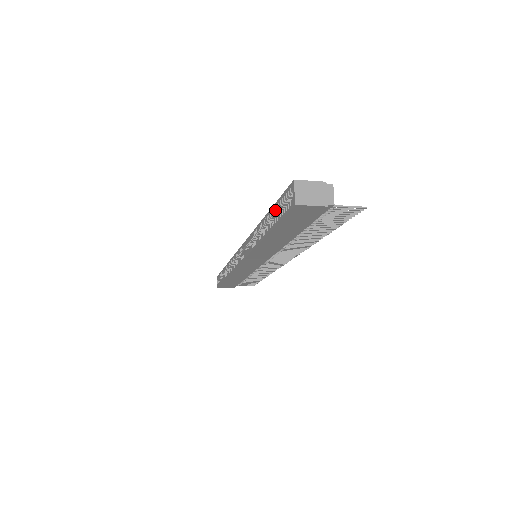
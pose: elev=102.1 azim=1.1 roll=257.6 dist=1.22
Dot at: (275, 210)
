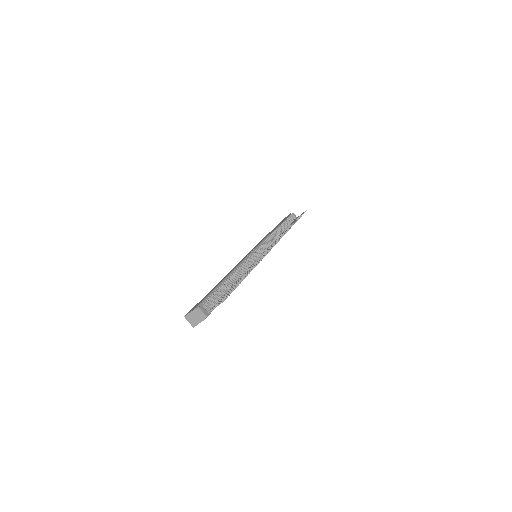
Dot at: occluded
